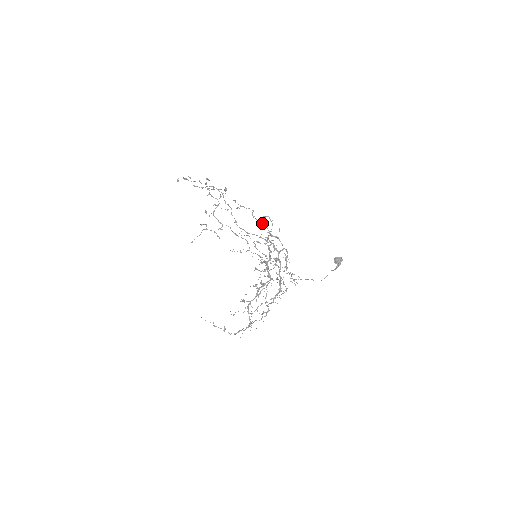
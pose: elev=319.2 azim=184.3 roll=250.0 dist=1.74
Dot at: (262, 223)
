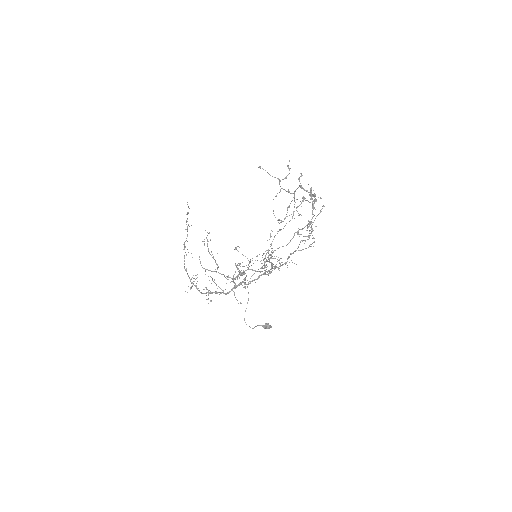
Dot at: (296, 250)
